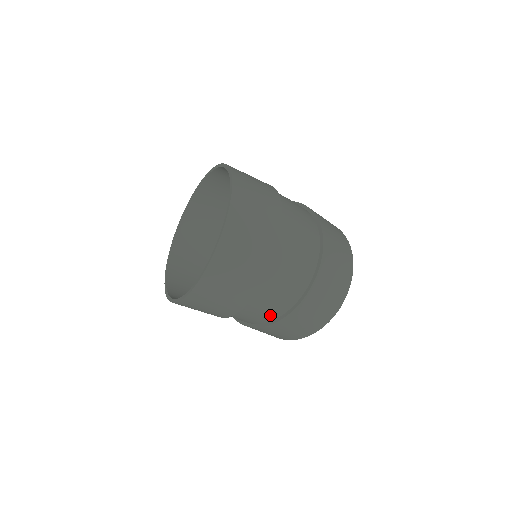
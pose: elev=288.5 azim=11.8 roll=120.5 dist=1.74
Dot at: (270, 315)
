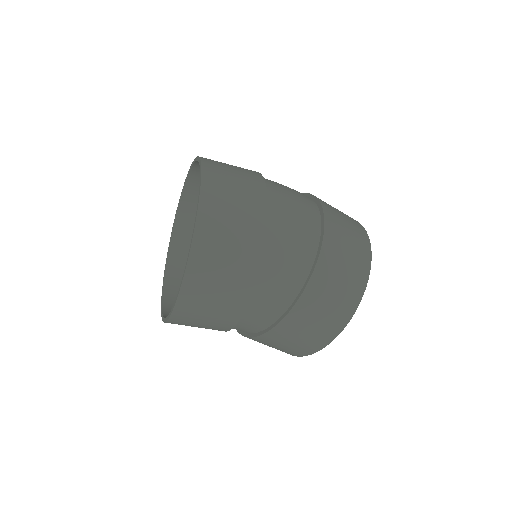
Dot at: (298, 271)
